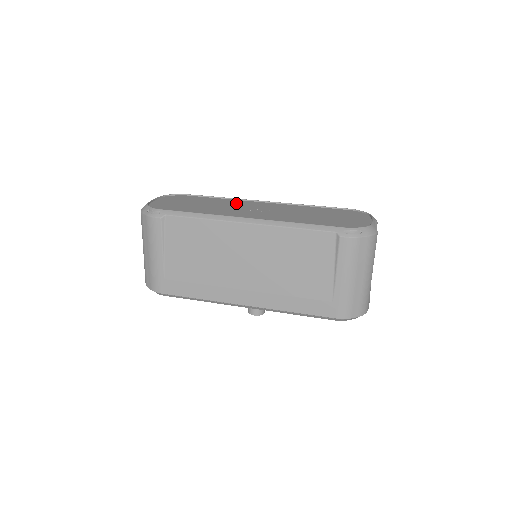
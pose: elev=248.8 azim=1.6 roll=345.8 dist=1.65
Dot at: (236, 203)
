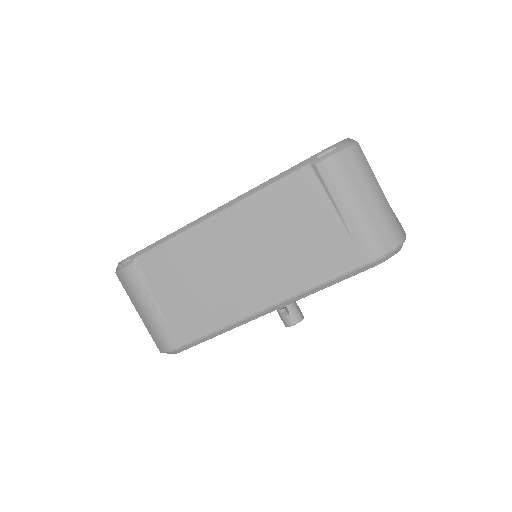
Dot at: occluded
